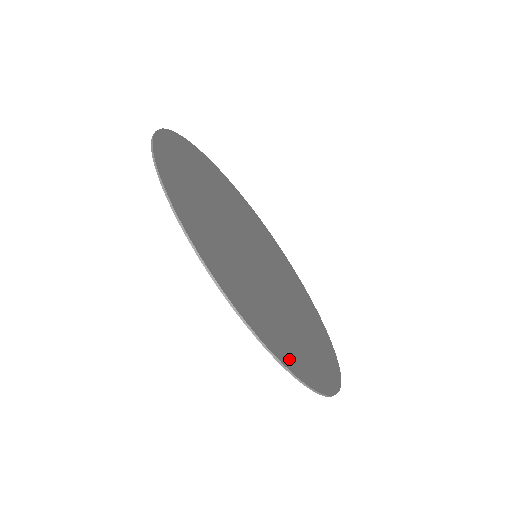
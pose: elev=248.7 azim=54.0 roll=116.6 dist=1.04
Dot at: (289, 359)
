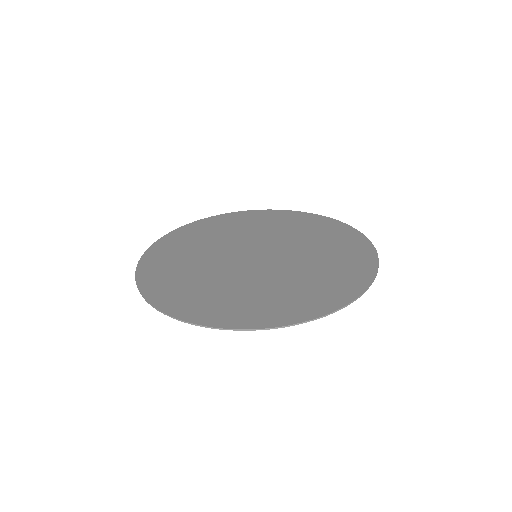
Dot at: (338, 298)
